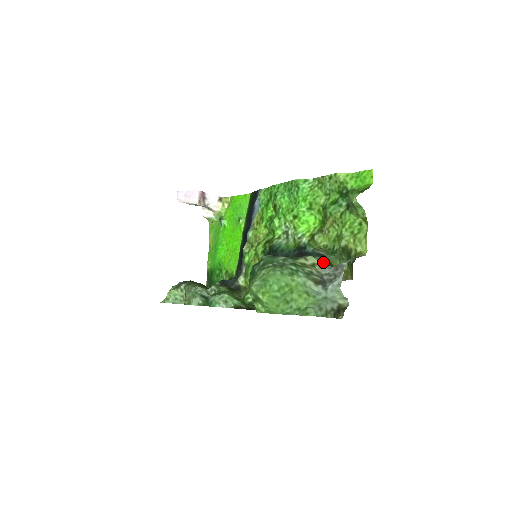
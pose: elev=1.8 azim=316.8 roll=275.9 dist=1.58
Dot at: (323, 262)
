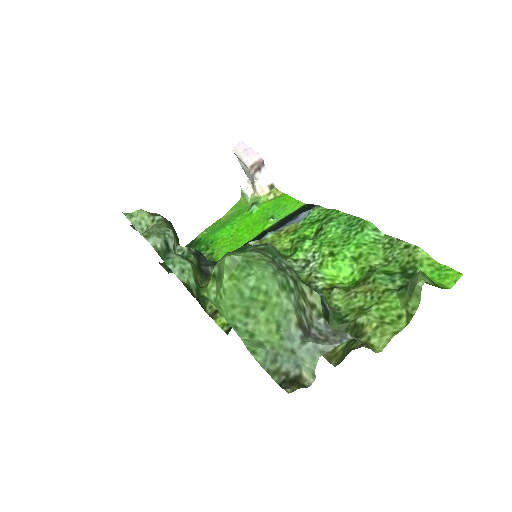
Dot at: occluded
